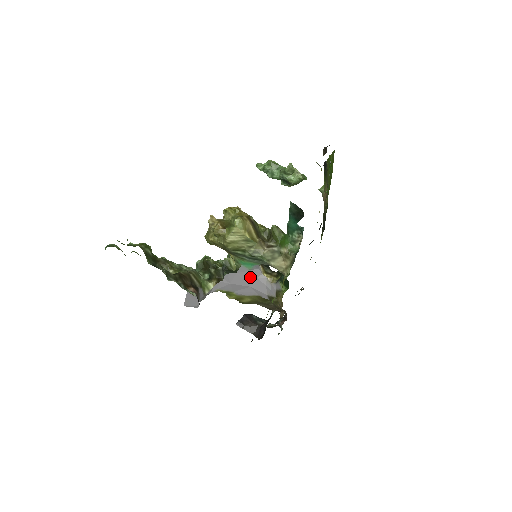
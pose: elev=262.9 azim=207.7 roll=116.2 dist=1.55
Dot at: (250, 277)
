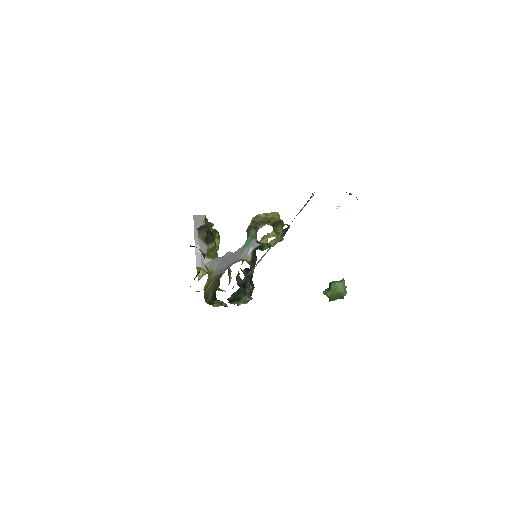
Dot at: (236, 258)
